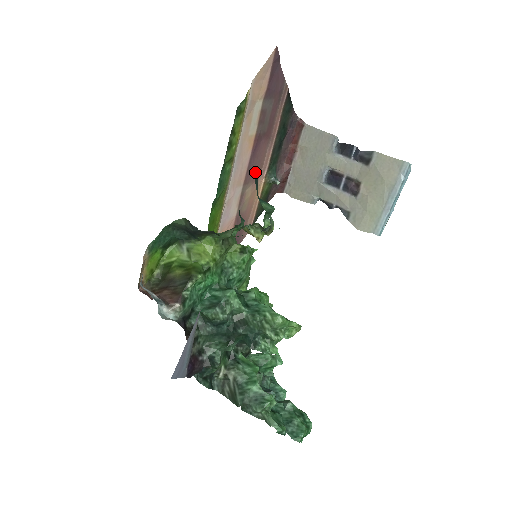
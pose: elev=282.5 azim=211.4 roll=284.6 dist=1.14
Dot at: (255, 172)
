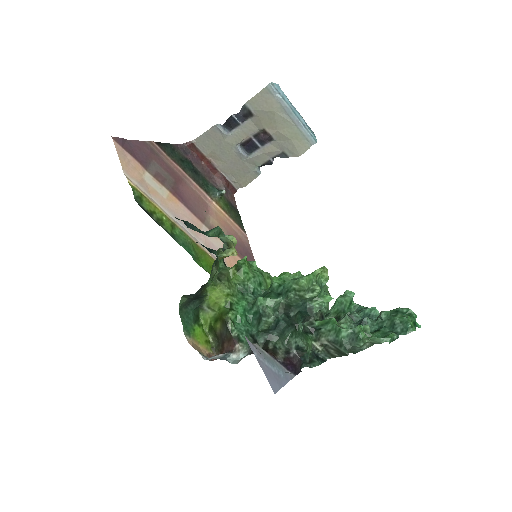
Dot at: (201, 207)
